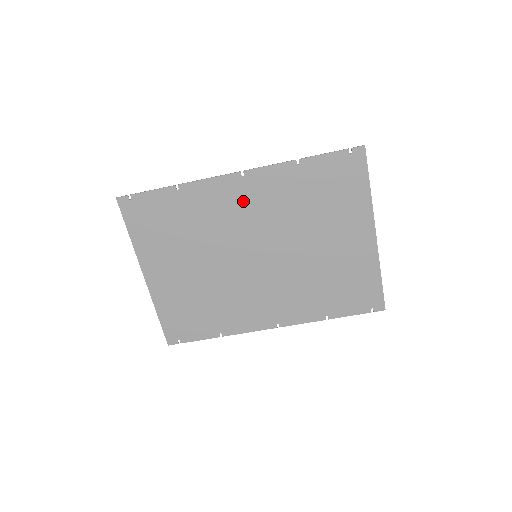
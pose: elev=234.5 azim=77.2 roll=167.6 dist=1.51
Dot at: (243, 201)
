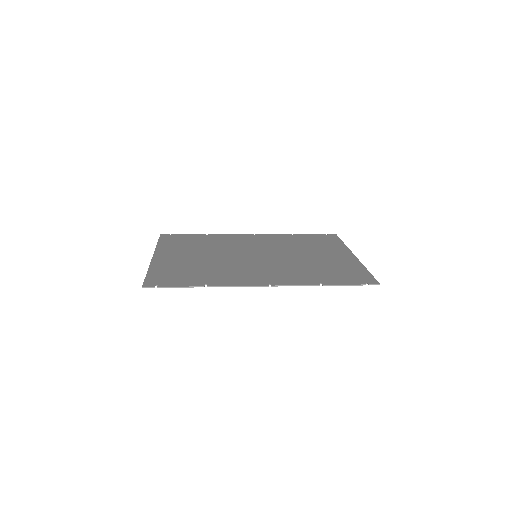
Dot at: (262, 276)
